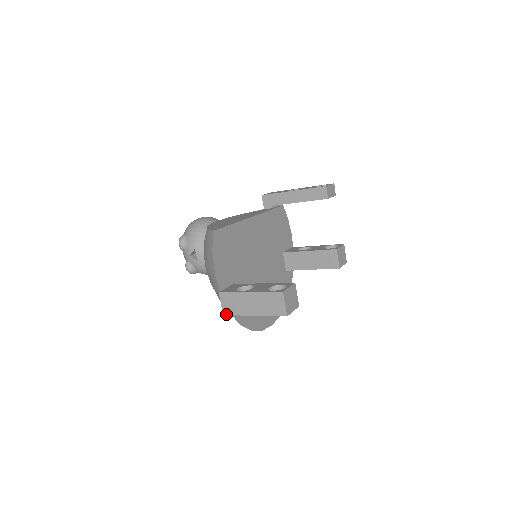
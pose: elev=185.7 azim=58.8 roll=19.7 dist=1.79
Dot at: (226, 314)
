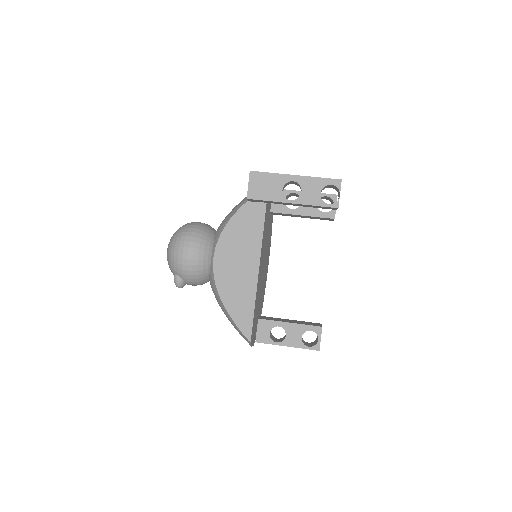
Dot at: occluded
